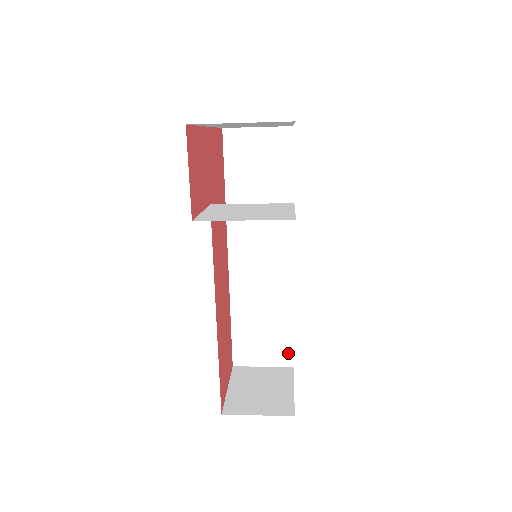
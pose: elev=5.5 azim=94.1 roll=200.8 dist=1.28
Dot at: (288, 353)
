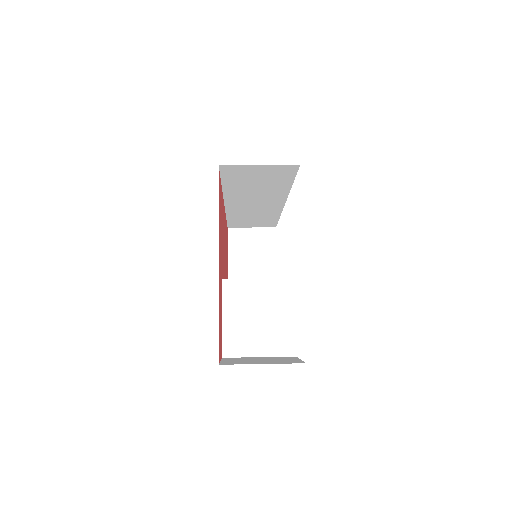
Dot at: (273, 225)
